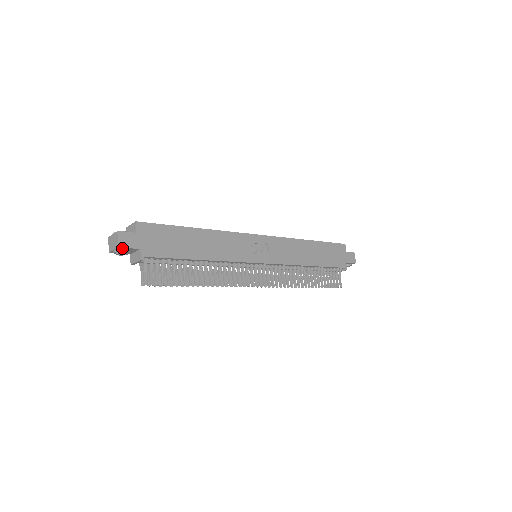
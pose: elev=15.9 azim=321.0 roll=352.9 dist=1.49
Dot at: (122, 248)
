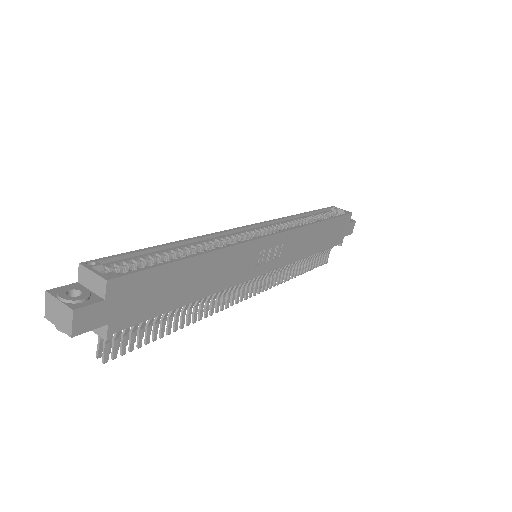
Dot at: (76, 332)
